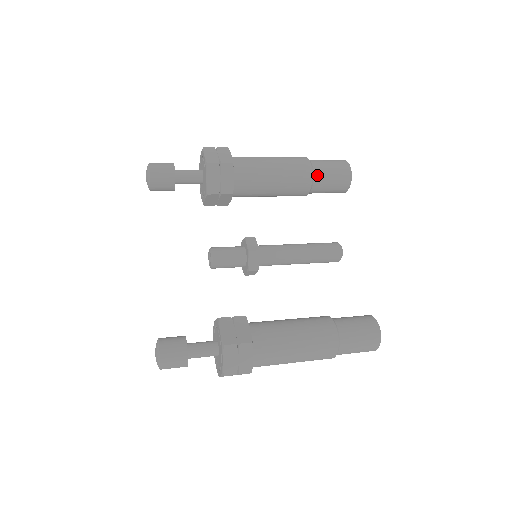
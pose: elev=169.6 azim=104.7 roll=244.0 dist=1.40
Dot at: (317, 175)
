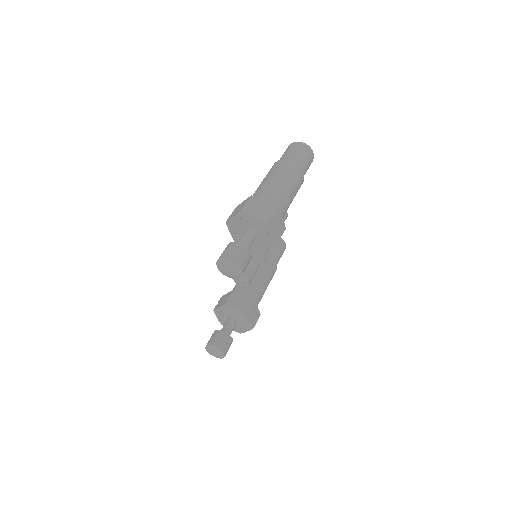
Dot at: occluded
